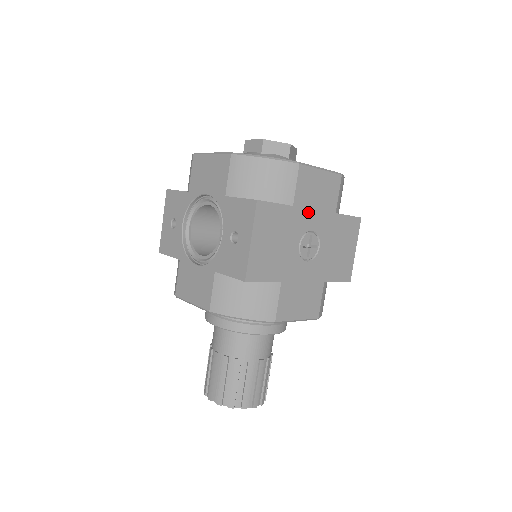
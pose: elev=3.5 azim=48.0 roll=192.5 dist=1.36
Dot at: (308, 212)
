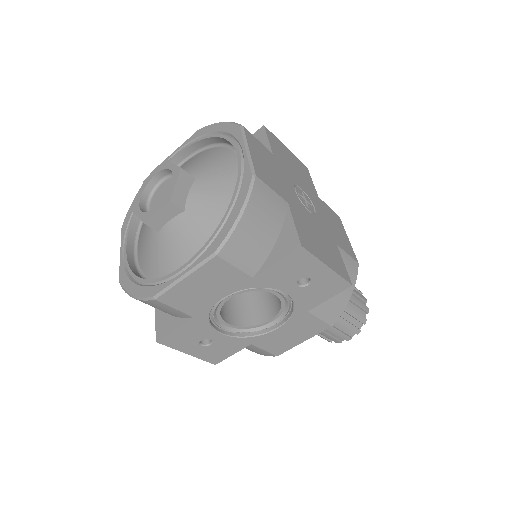
Dot at: (284, 187)
